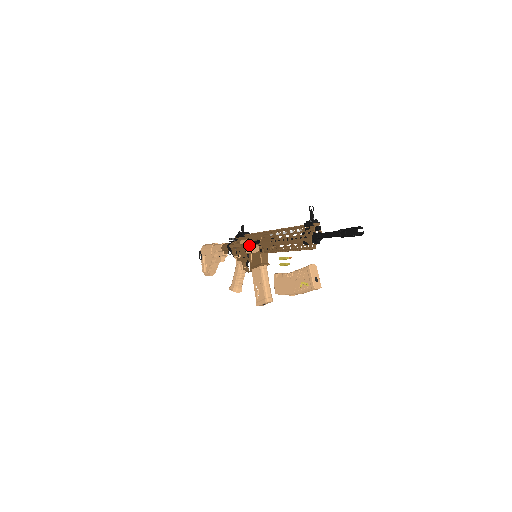
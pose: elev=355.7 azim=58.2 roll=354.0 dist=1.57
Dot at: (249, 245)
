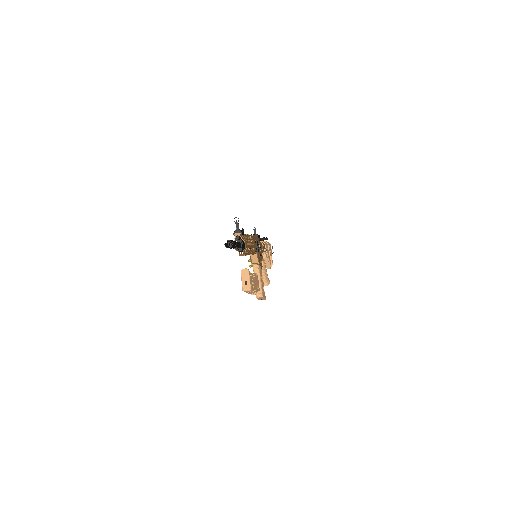
Dot at: occluded
